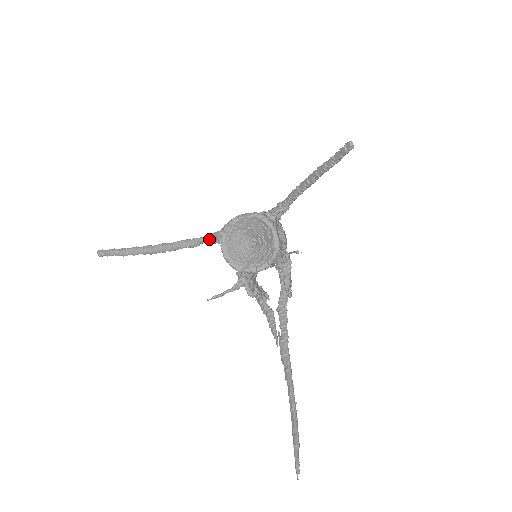
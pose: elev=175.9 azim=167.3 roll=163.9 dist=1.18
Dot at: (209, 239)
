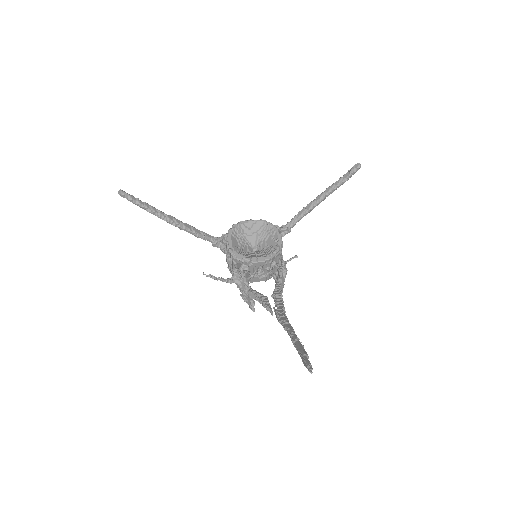
Dot at: (213, 238)
